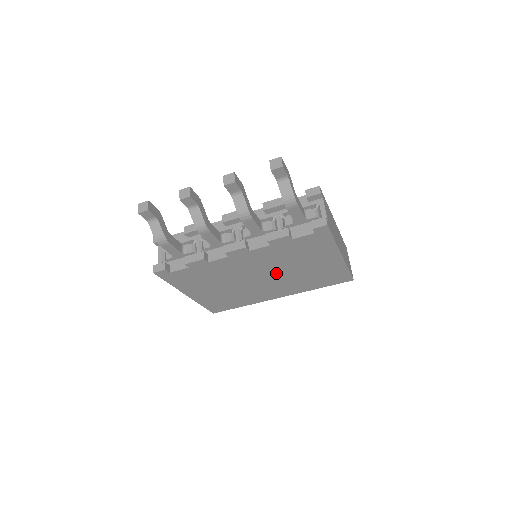
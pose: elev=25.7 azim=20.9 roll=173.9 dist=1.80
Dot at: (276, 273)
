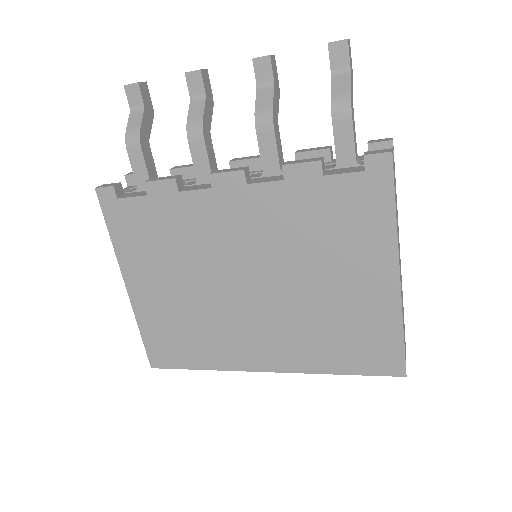
Dot at: (276, 281)
